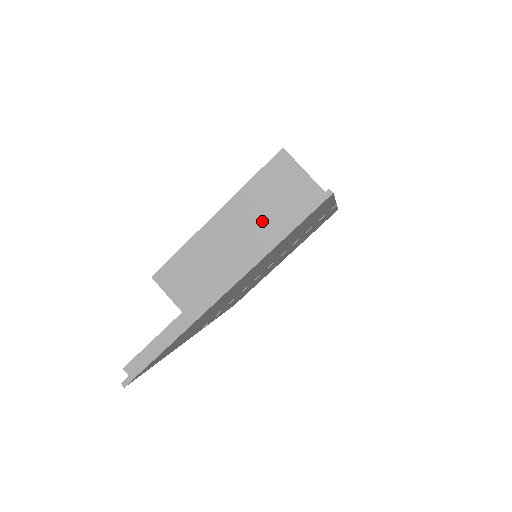
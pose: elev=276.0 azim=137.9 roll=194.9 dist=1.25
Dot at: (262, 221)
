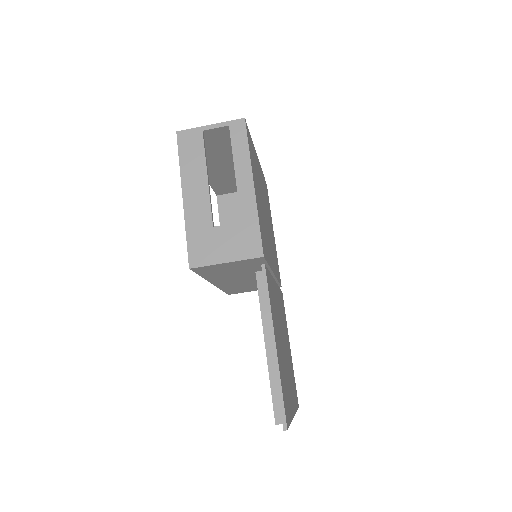
Dot at: (238, 275)
